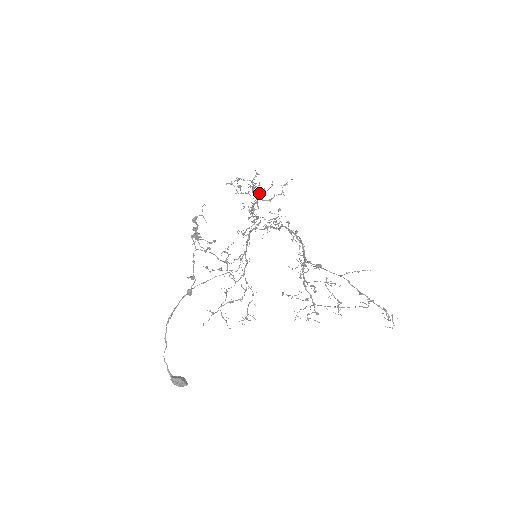
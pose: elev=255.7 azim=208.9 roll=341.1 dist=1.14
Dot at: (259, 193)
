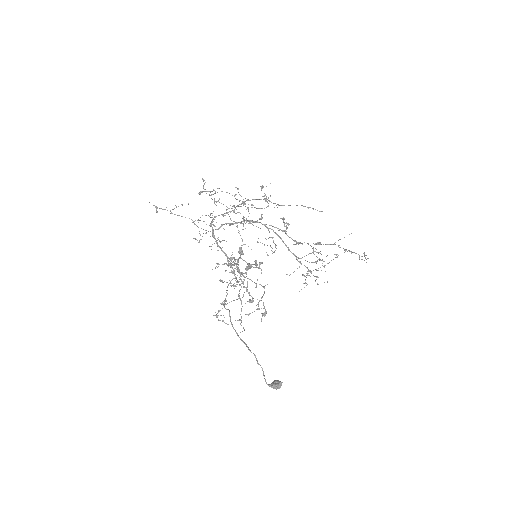
Dot at: occluded
